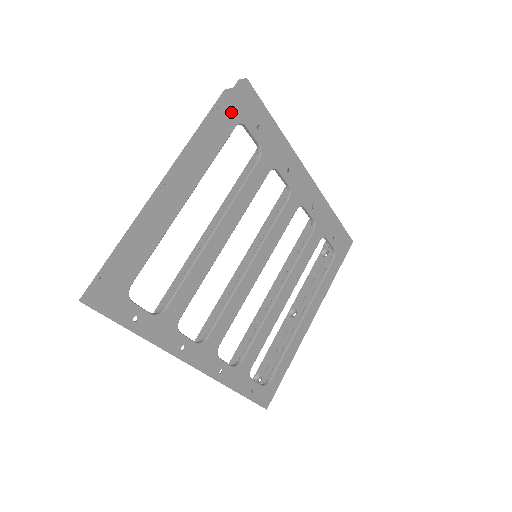
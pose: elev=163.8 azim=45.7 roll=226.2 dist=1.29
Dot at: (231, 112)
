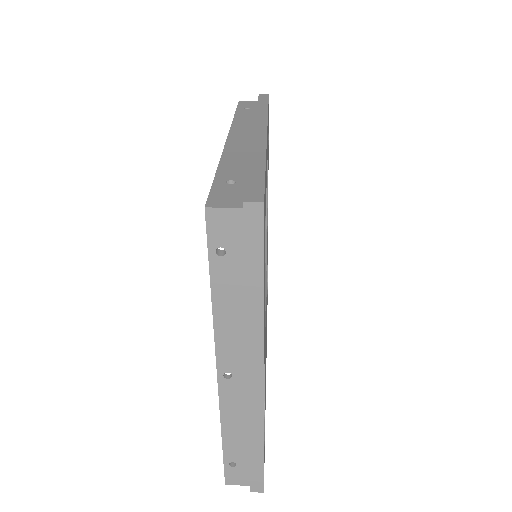
Dot at: occluded
